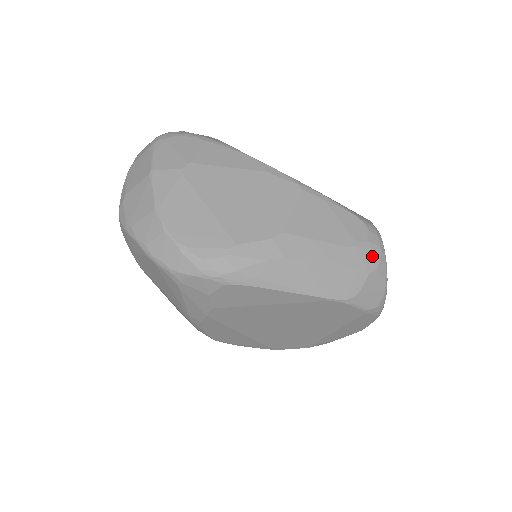
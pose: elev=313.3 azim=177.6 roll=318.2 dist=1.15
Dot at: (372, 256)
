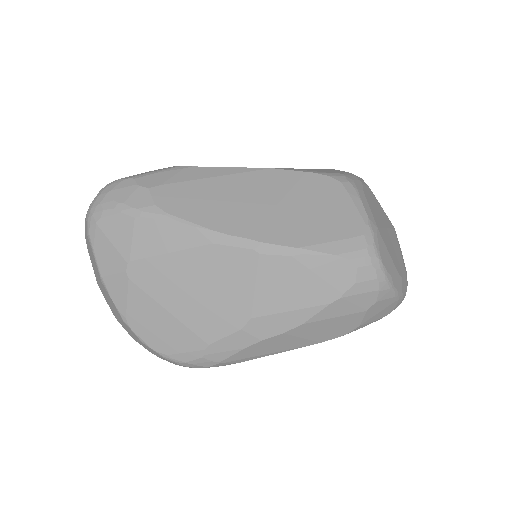
Dot at: (367, 294)
